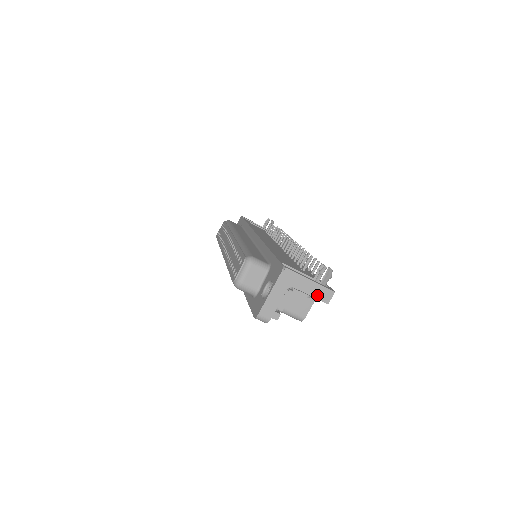
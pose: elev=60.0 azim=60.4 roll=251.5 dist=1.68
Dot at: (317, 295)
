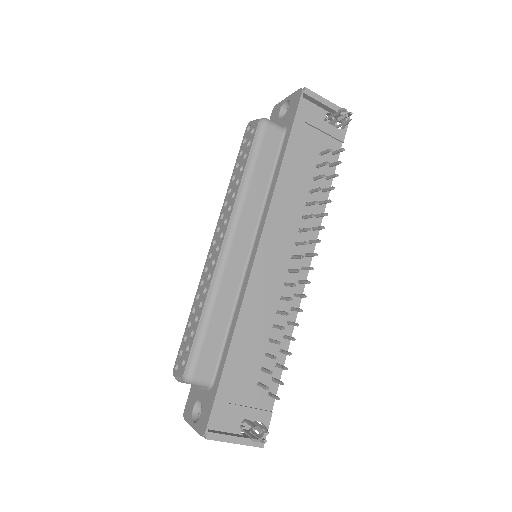
Dot at: occluded
